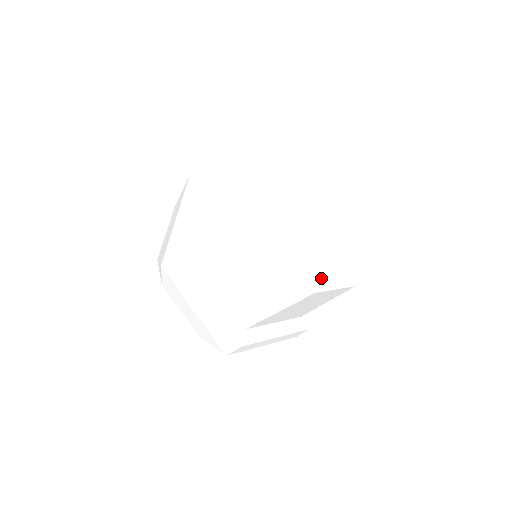
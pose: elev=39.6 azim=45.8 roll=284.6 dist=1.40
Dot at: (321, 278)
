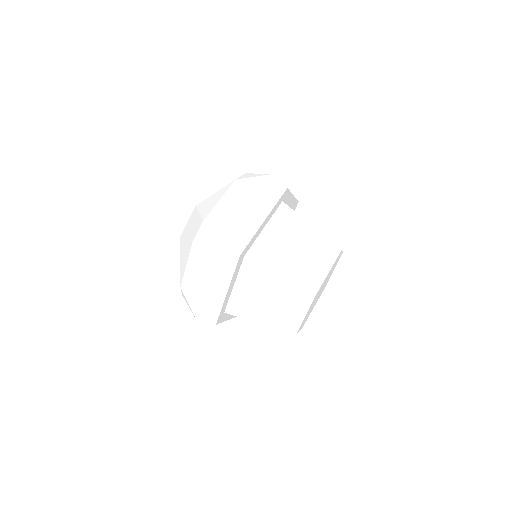
Dot at: occluded
